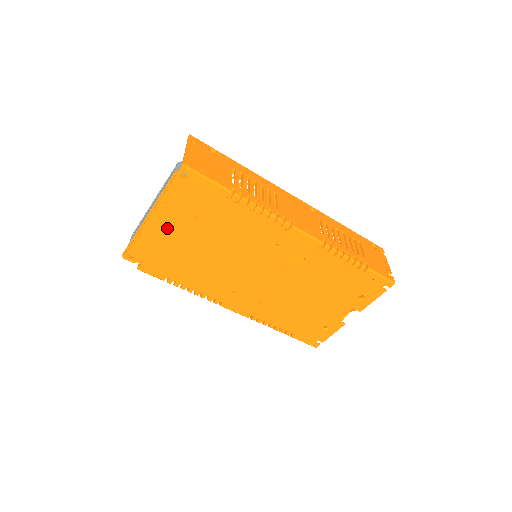
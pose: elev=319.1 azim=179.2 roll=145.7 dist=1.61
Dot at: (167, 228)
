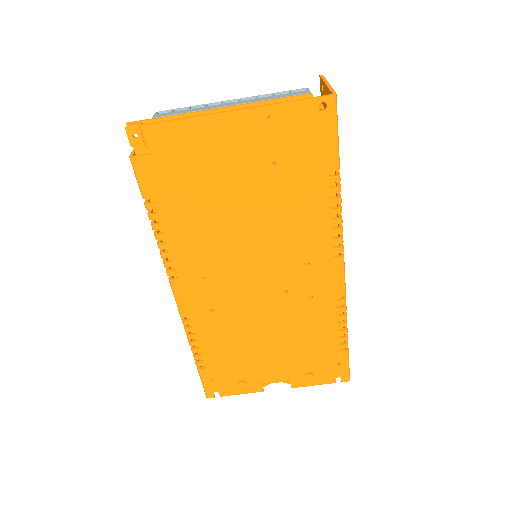
Dot at: (230, 144)
